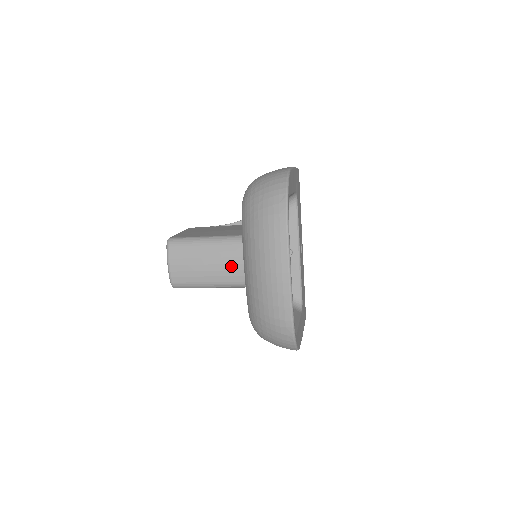
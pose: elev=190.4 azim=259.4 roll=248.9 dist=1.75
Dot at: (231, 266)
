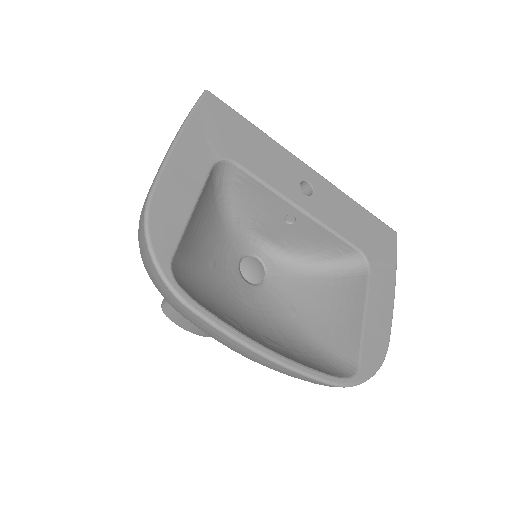
Dot at: occluded
